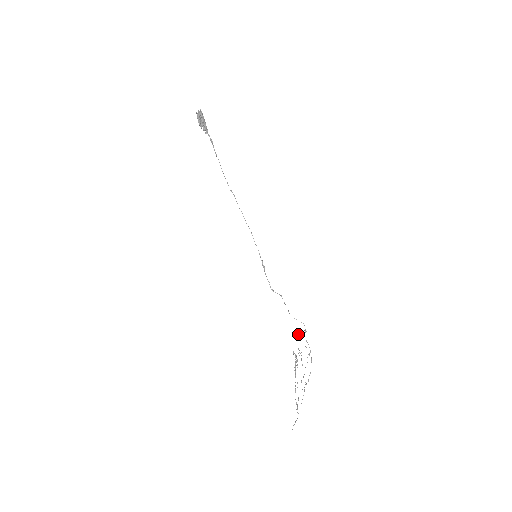
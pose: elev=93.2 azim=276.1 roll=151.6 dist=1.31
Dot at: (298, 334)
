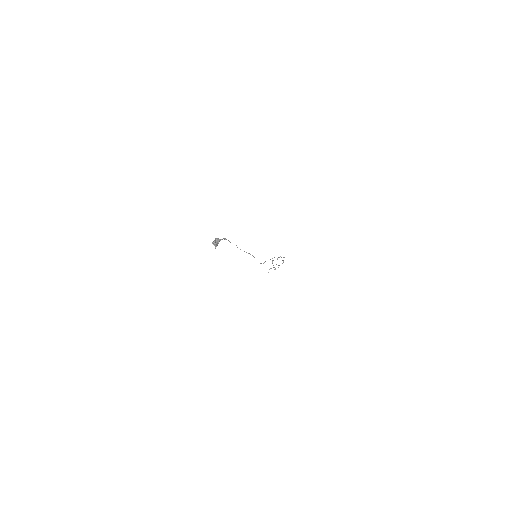
Dot at: occluded
